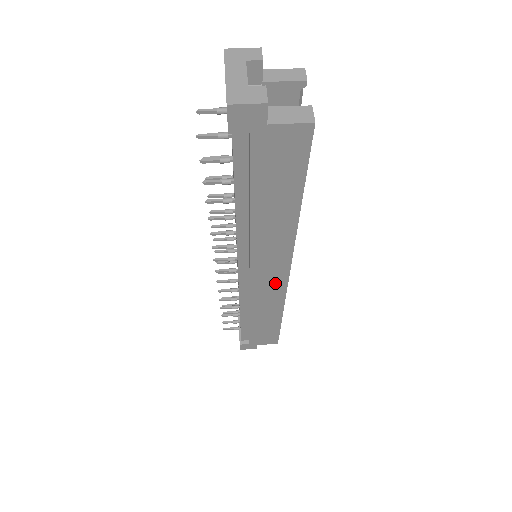
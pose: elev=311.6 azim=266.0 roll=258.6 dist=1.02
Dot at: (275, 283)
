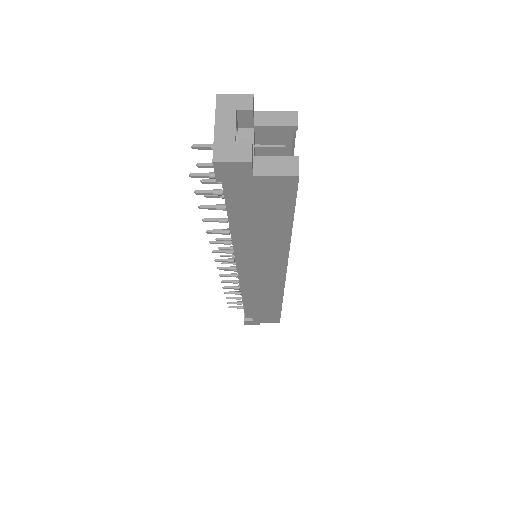
Dot at: (273, 282)
